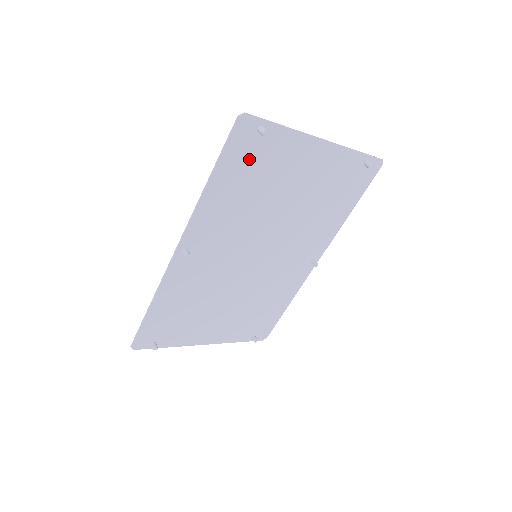
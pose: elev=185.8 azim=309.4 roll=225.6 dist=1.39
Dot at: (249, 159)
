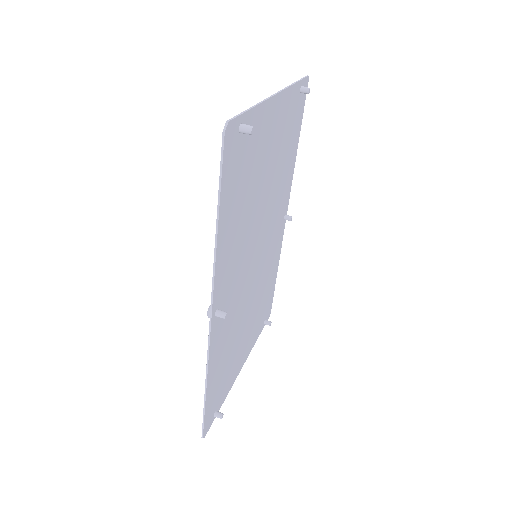
Dot at: (238, 170)
